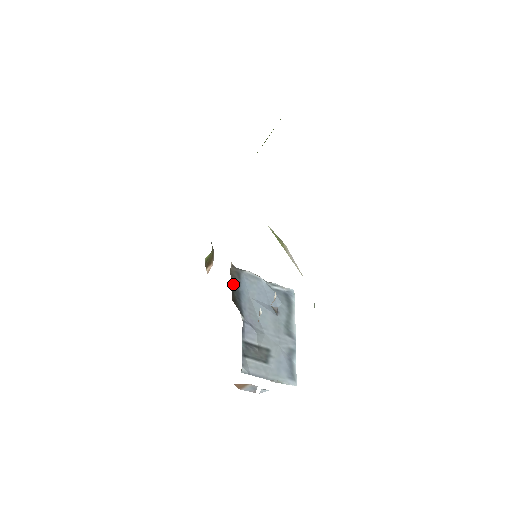
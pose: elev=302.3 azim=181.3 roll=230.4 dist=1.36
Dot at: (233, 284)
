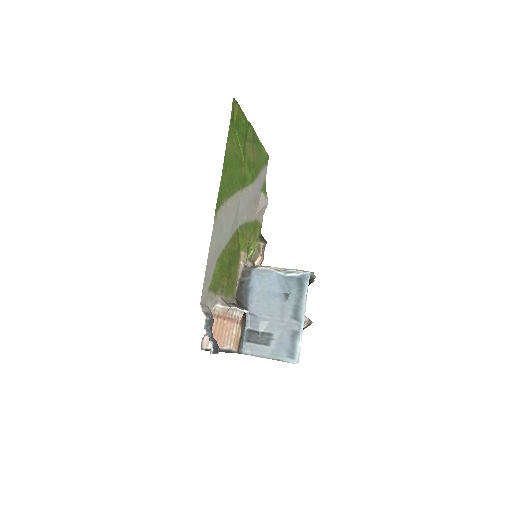
Dot at: (242, 283)
